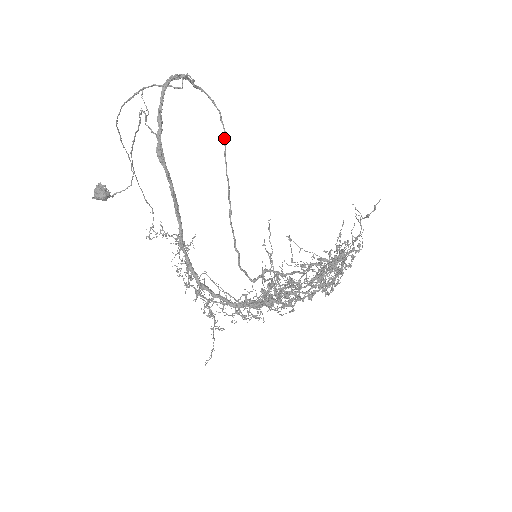
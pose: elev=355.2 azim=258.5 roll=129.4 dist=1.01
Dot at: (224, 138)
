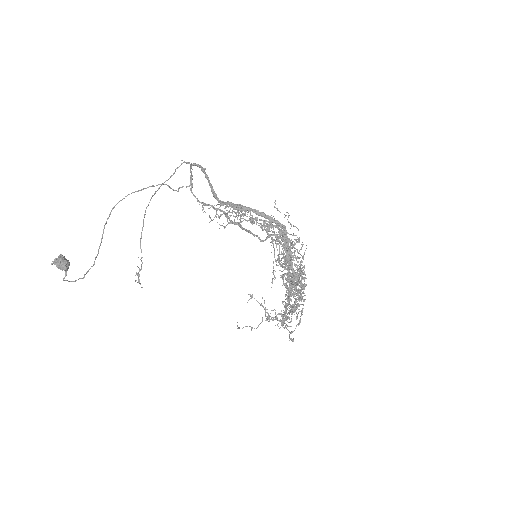
Dot at: occluded
